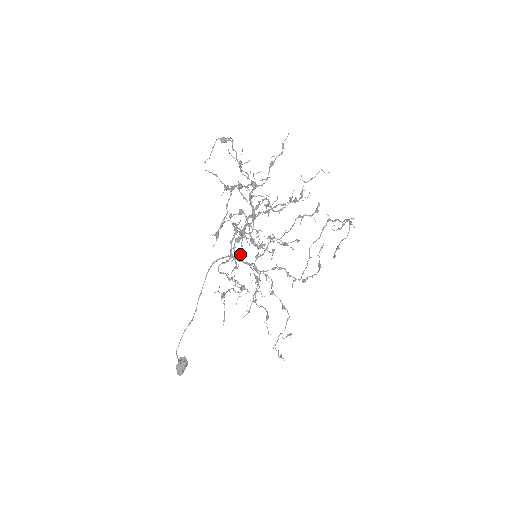
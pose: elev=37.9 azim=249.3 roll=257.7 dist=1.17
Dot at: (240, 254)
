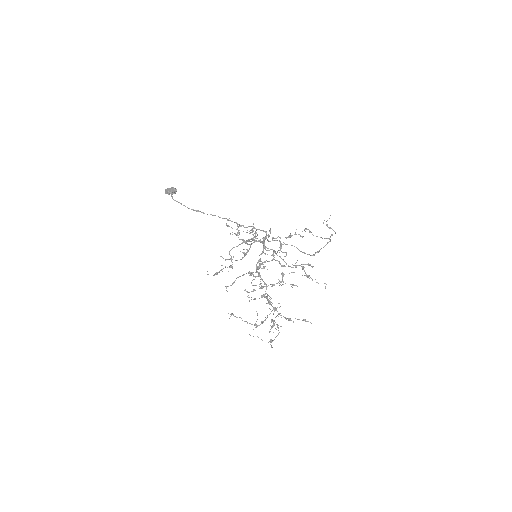
Dot at: occluded
